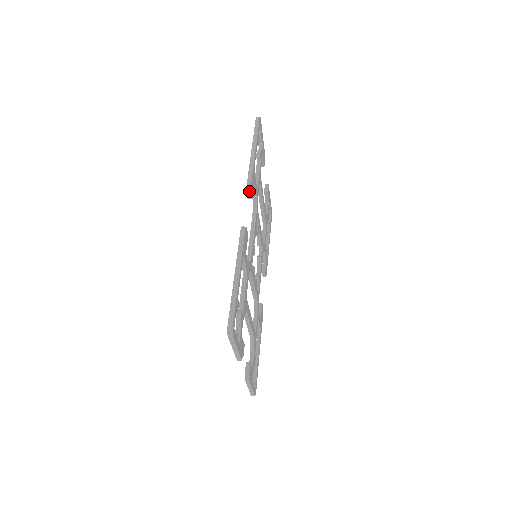
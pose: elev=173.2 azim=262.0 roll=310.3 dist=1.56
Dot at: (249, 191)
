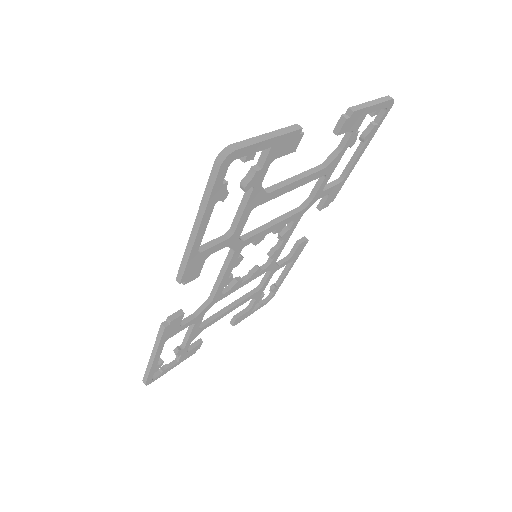
Dot at: (183, 282)
